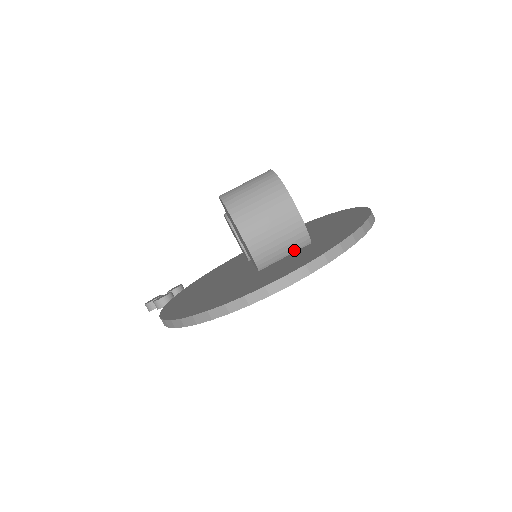
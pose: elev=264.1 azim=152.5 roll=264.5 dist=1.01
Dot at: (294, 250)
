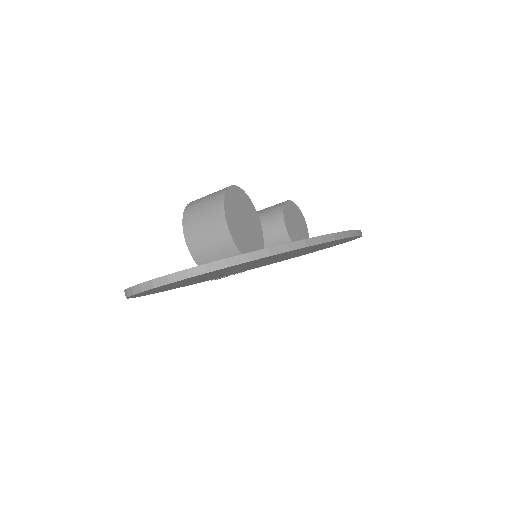
Dot at: occluded
